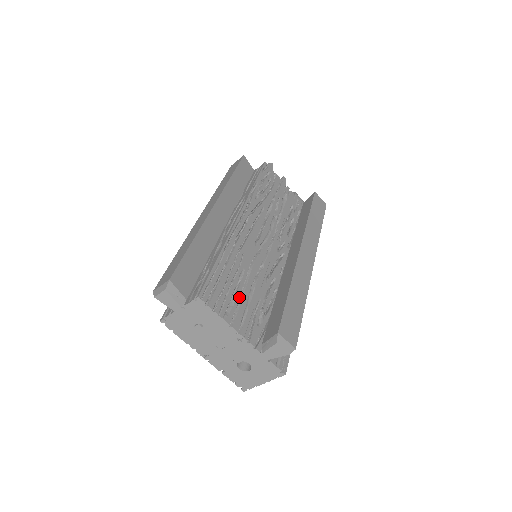
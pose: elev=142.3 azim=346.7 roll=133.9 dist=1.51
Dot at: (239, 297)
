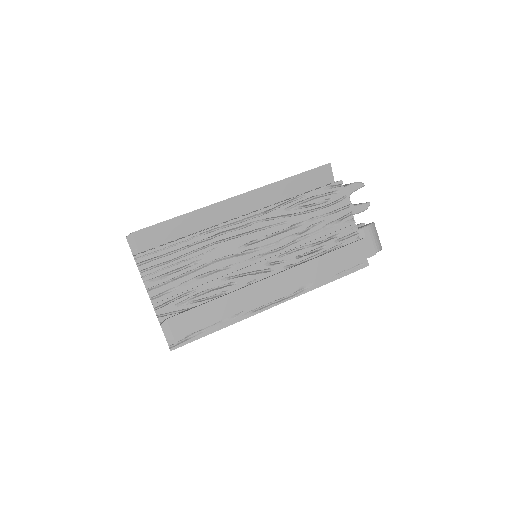
Dot at: (179, 276)
